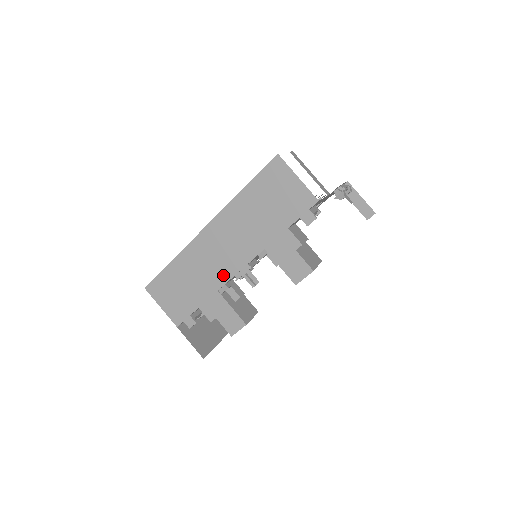
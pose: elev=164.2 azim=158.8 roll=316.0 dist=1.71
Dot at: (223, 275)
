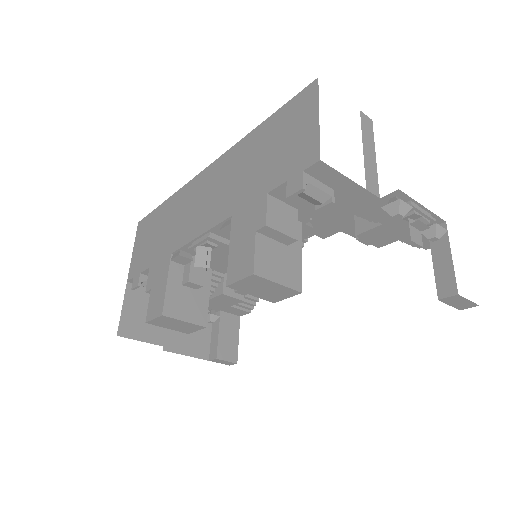
Dot at: (185, 235)
